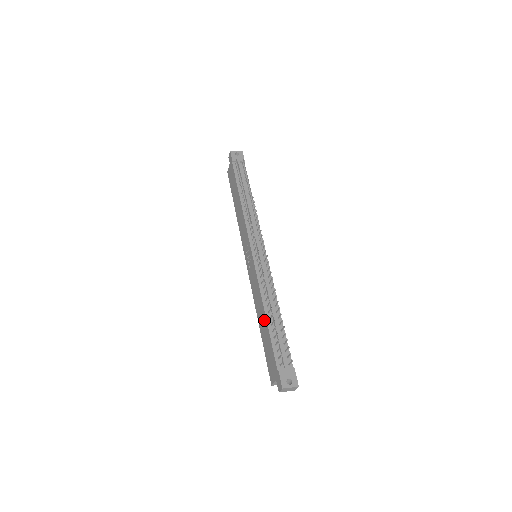
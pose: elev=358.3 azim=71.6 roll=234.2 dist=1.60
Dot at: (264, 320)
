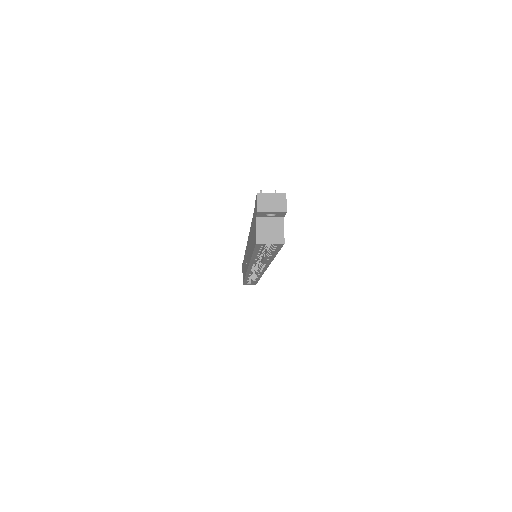
Dot at: occluded
